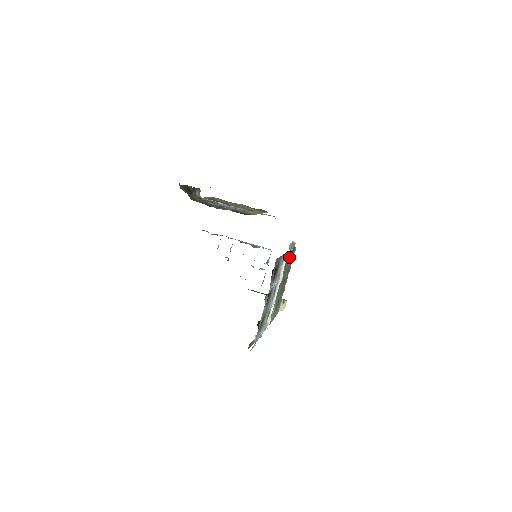
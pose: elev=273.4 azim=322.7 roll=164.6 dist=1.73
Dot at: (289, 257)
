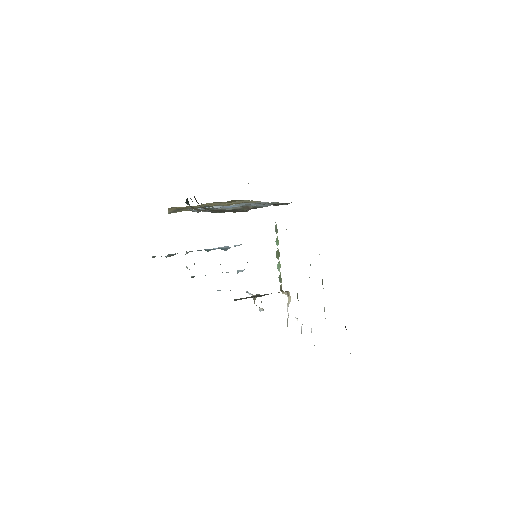
Dot at: occluded
